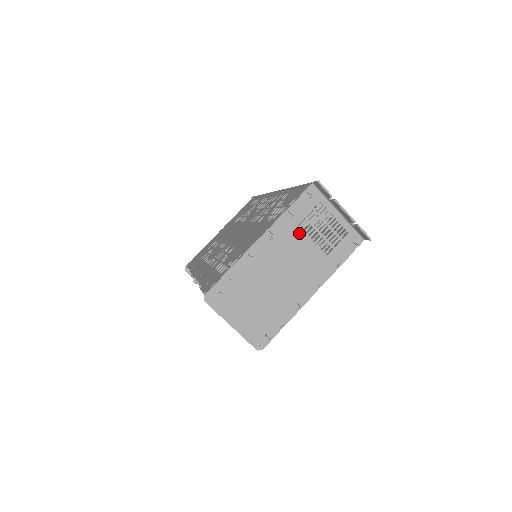
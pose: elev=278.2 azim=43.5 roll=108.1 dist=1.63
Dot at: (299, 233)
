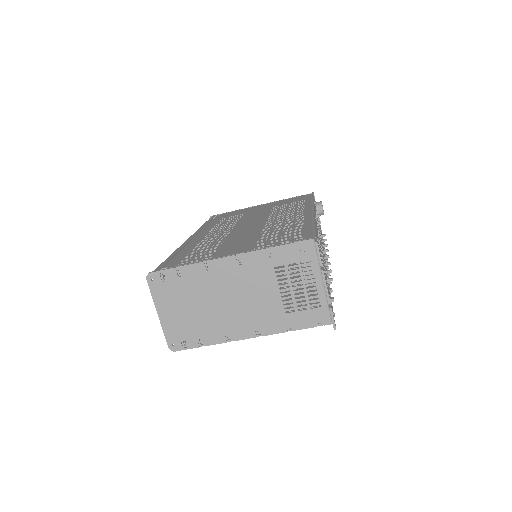
Dot at: (271, 276)
